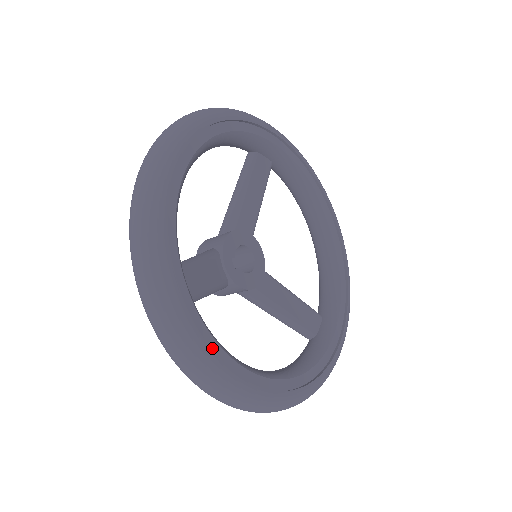
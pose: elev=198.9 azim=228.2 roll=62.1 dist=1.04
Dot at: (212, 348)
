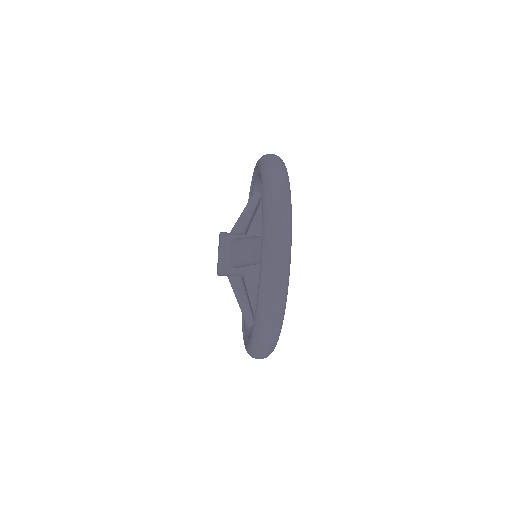
Dot at: occluded
